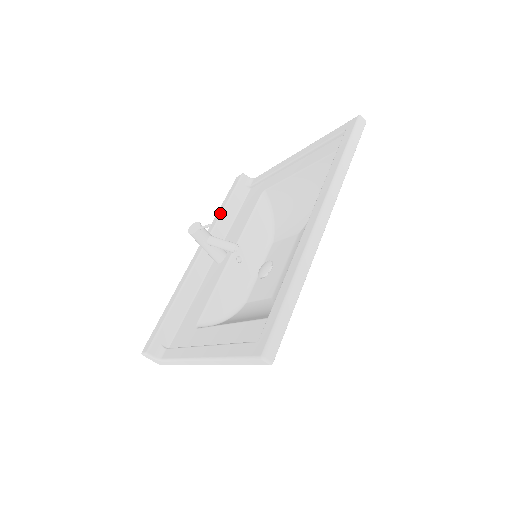
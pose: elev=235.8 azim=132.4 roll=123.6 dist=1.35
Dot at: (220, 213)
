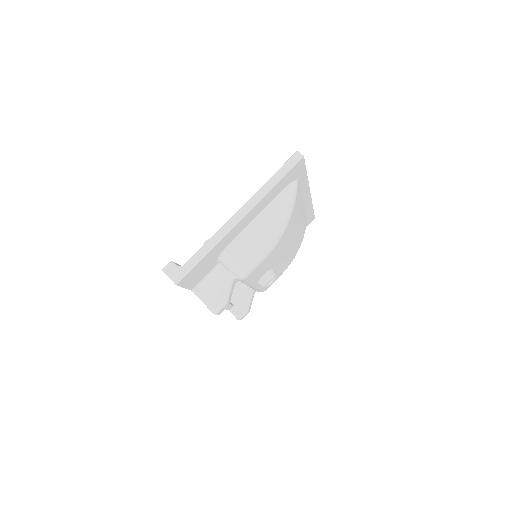
Dot at: occluded
